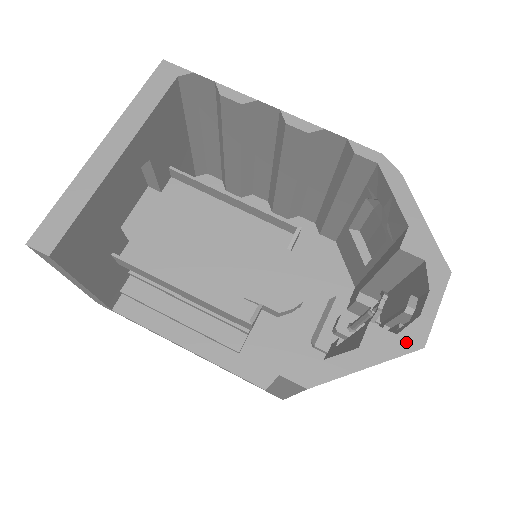
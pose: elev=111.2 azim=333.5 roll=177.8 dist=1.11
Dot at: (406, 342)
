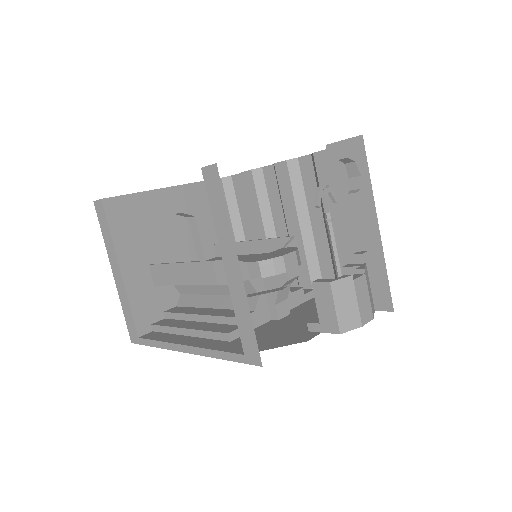
Dot at: occluded
